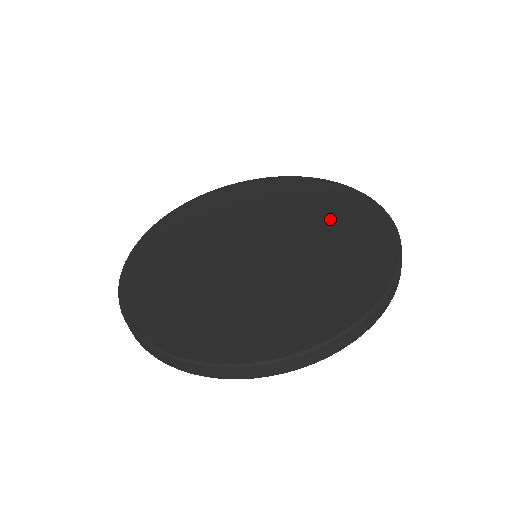
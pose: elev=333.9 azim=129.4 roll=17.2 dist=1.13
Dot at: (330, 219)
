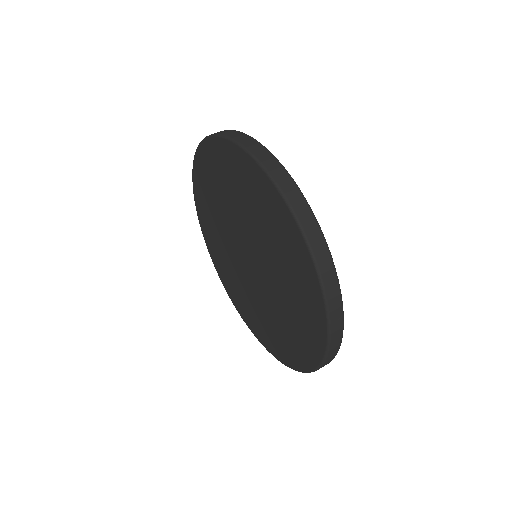
Dot at: (290, 283)
